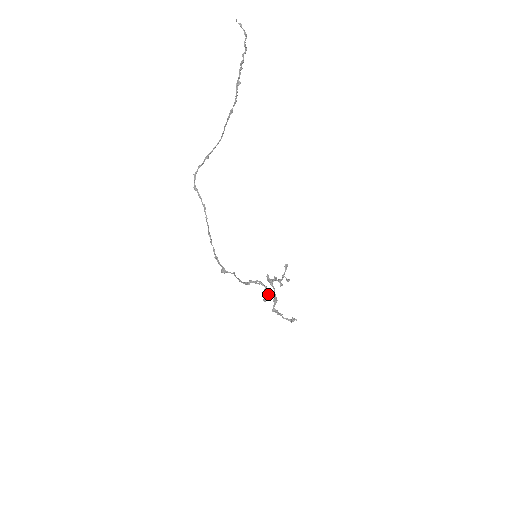
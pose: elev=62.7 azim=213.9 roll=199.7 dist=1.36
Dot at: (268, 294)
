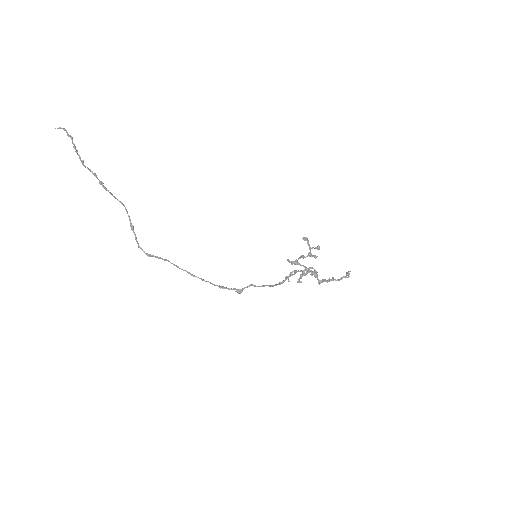
Dot at: (301, 274)
